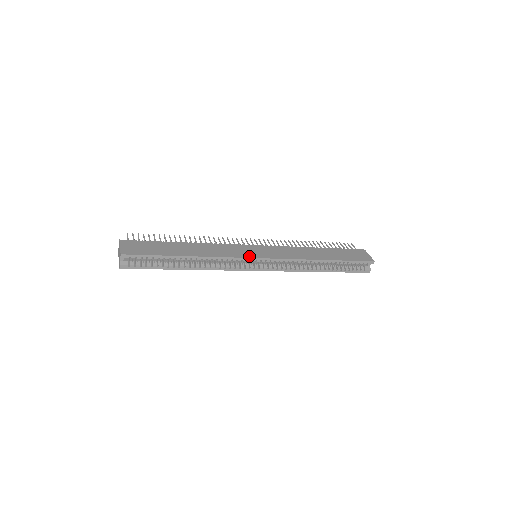
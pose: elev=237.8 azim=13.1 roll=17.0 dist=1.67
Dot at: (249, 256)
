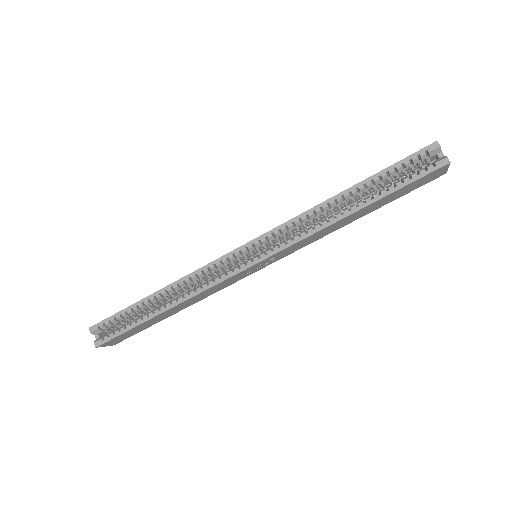
Dot at: (230, 253)
